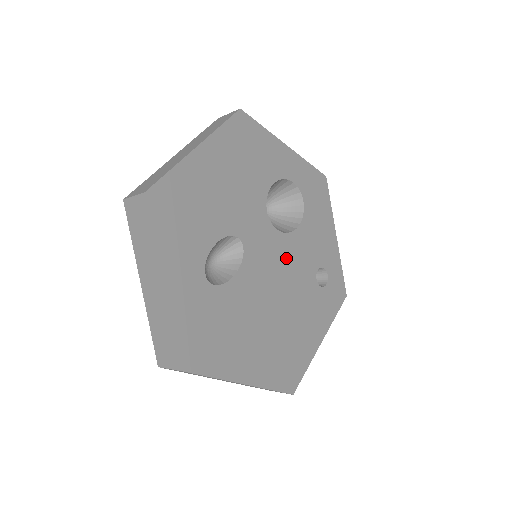
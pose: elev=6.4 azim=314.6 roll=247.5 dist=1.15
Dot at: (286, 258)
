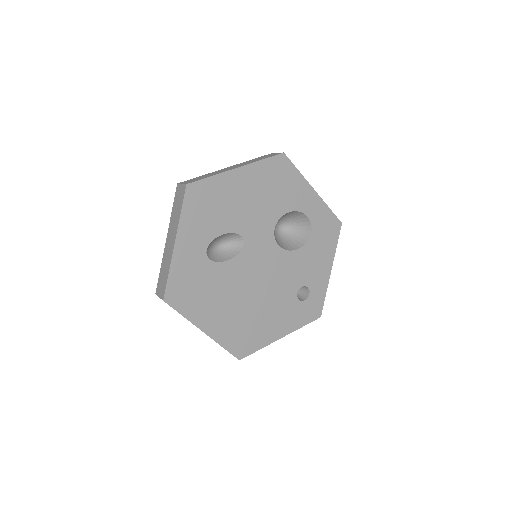
Dot at: (277, 267)
